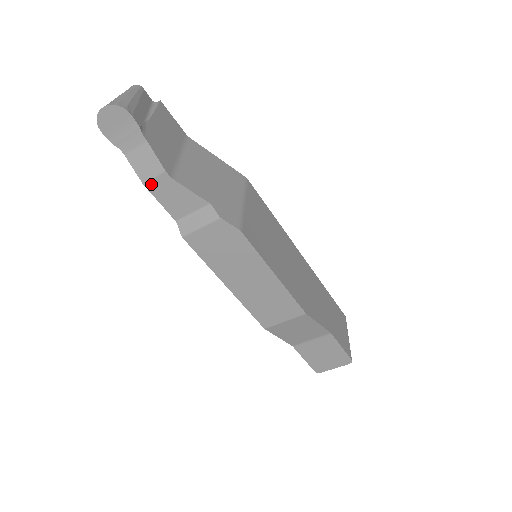
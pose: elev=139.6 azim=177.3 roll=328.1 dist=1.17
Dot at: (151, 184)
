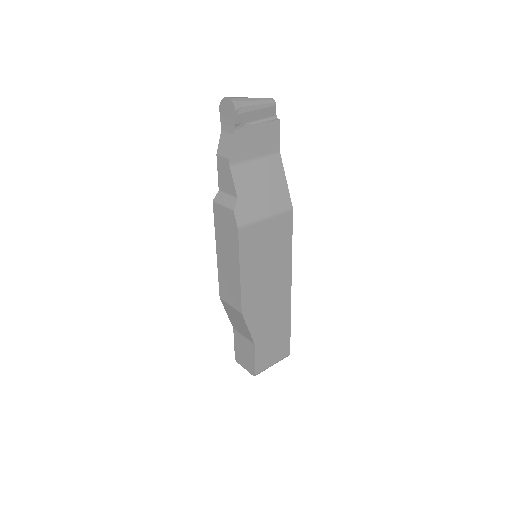
Dot at: (220, 158)
